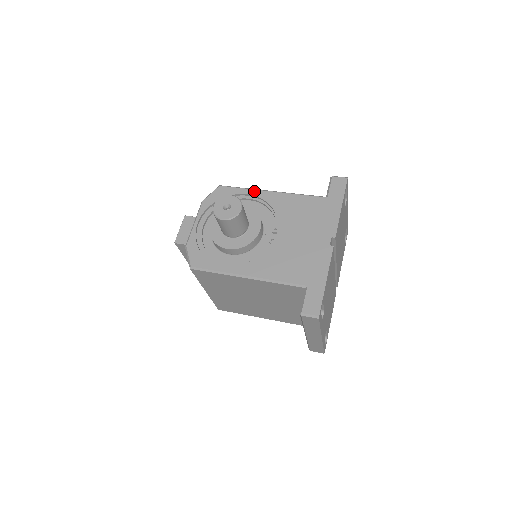
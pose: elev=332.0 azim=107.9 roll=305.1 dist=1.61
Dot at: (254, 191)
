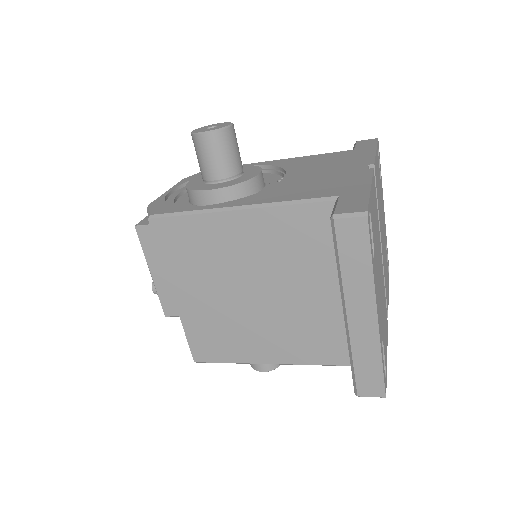
Dot at: (253, 163)
